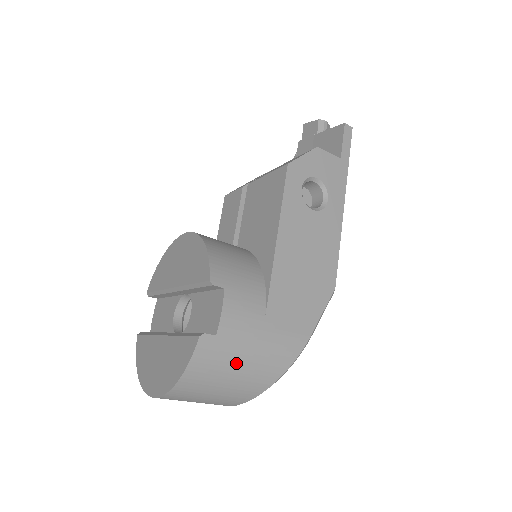
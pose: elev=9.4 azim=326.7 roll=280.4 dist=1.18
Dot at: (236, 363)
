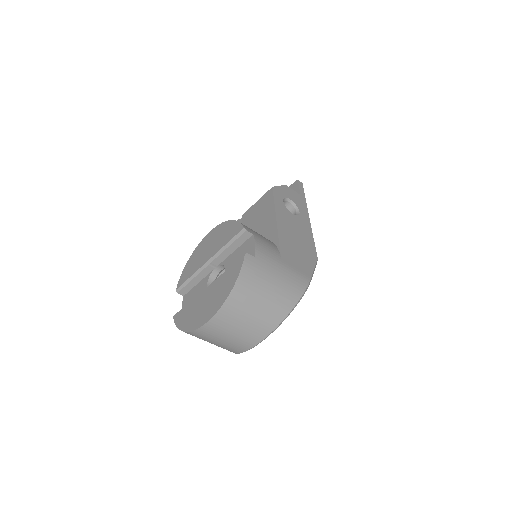
Dot at: (268, 282)
